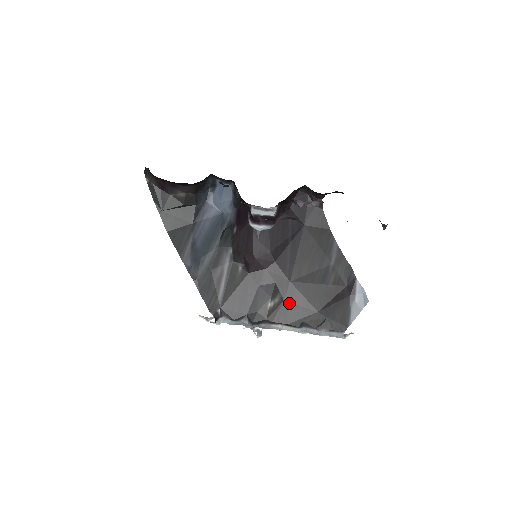
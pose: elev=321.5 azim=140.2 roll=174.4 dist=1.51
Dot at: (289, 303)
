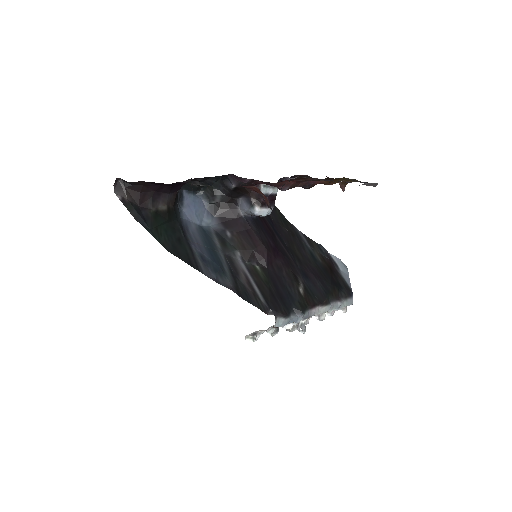
Dot at: (310, 285)
